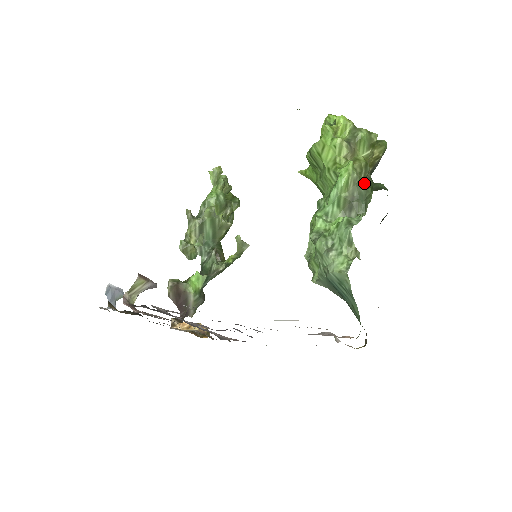
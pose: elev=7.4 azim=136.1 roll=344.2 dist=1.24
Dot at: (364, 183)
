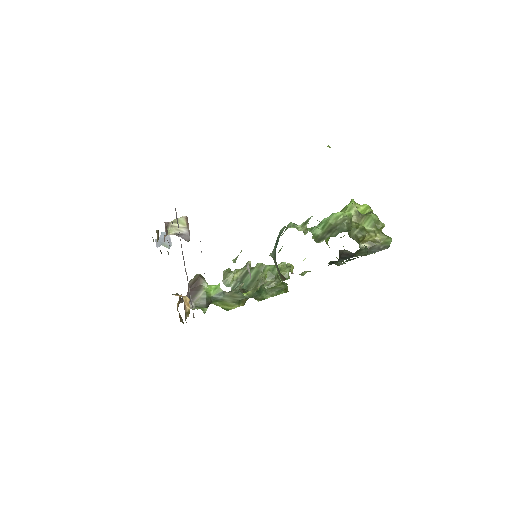
Dot at: (354, 238)
